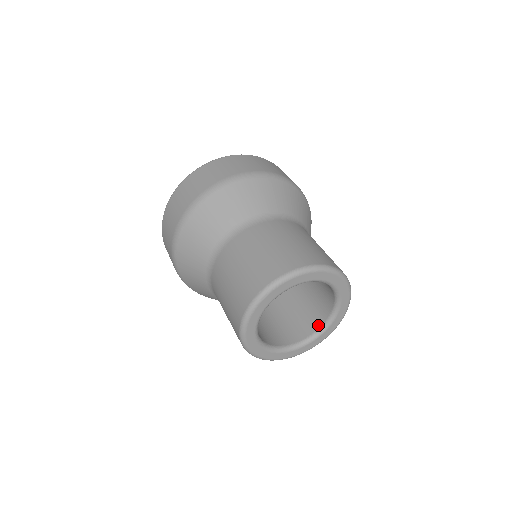
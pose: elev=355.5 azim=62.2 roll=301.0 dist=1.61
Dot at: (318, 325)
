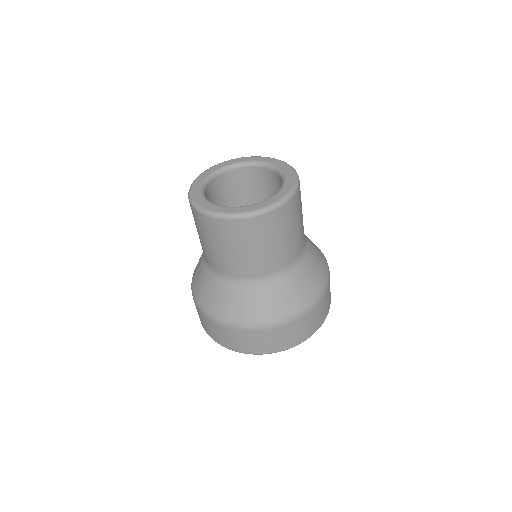
Dot at: occluded
